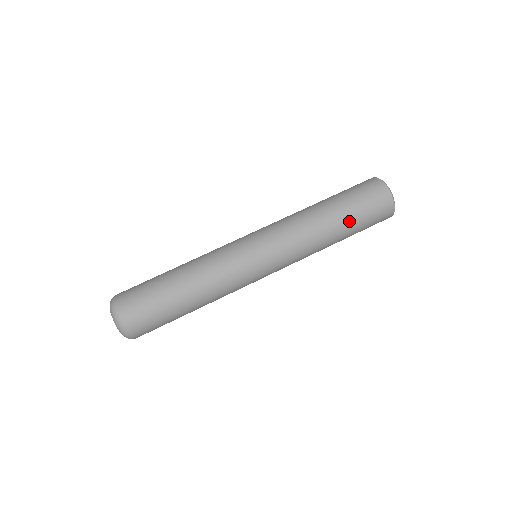
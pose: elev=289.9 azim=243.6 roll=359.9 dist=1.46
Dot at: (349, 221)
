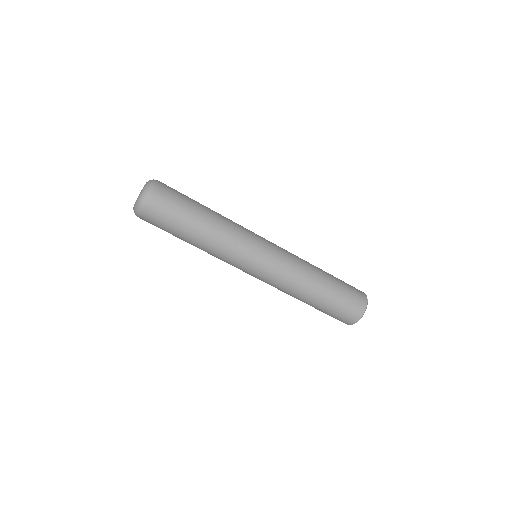
Dot at: (320, 306)
